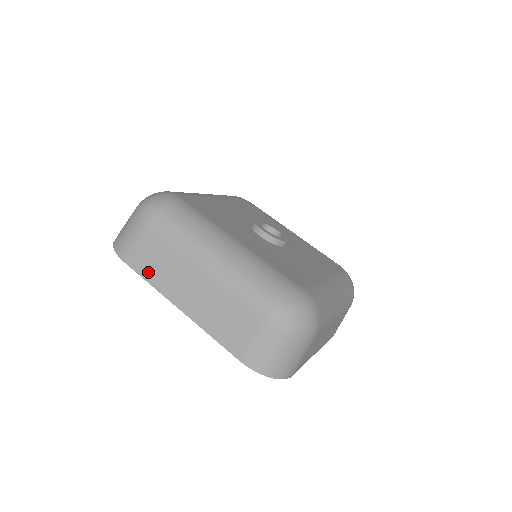
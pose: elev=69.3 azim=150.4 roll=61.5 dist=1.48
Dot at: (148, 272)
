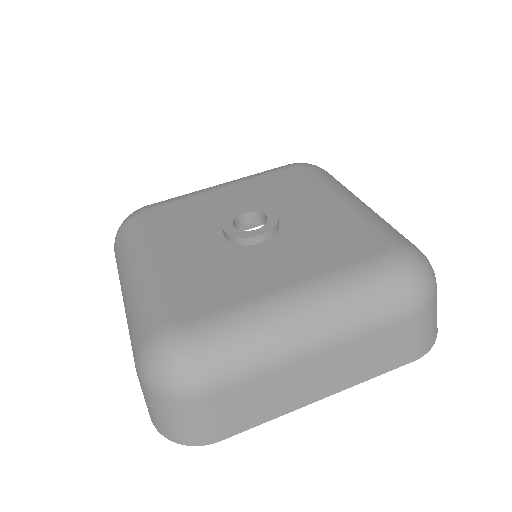
Dot at: occluded
